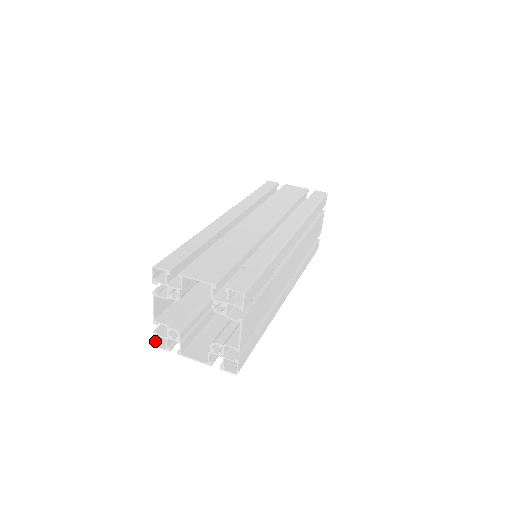
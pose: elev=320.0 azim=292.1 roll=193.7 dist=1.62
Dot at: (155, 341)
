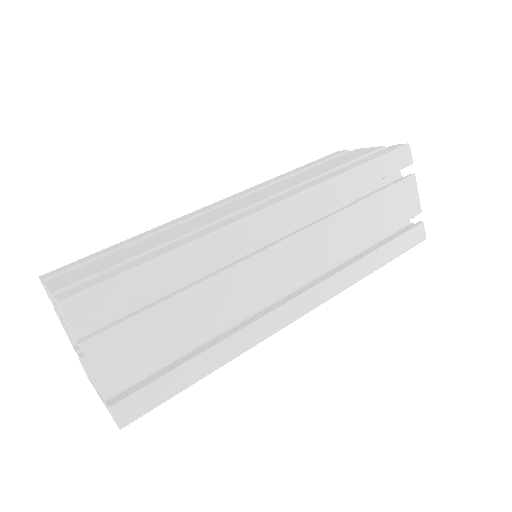
Dot at: occluded
